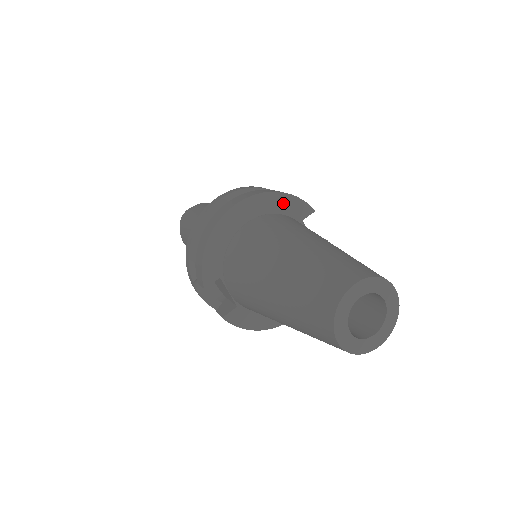
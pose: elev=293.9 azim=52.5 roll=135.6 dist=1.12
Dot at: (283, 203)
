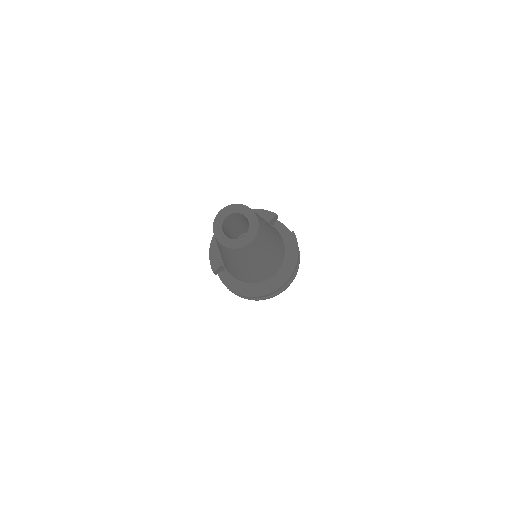
Dot at: occluded
